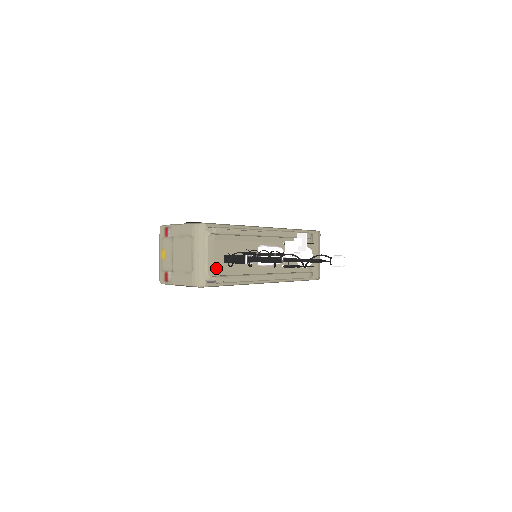
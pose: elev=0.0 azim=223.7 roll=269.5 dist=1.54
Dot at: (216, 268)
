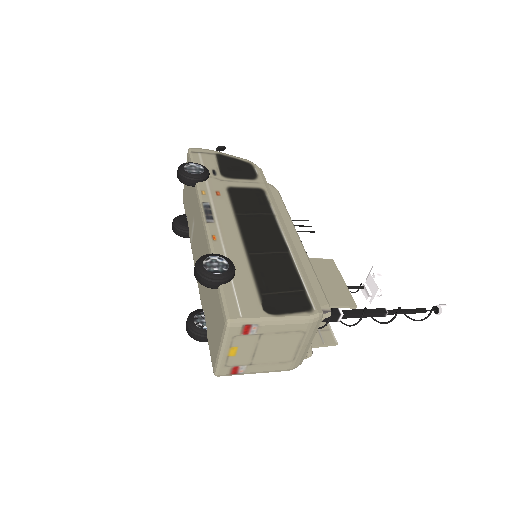
Dot at: occluded
